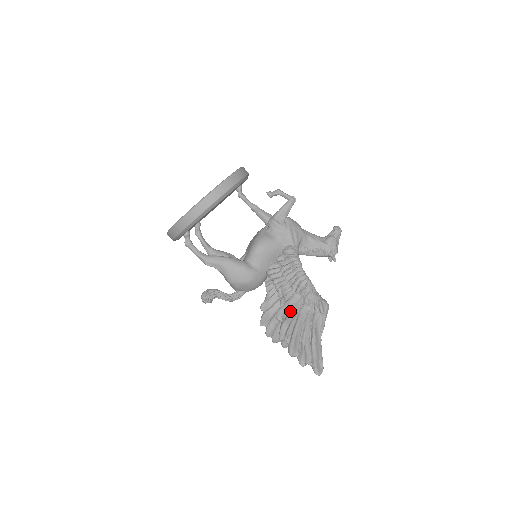
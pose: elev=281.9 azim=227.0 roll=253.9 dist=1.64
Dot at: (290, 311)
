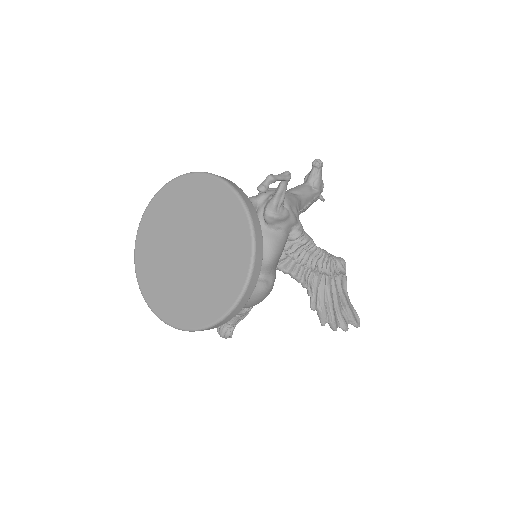
Dot at: (320, 294)
